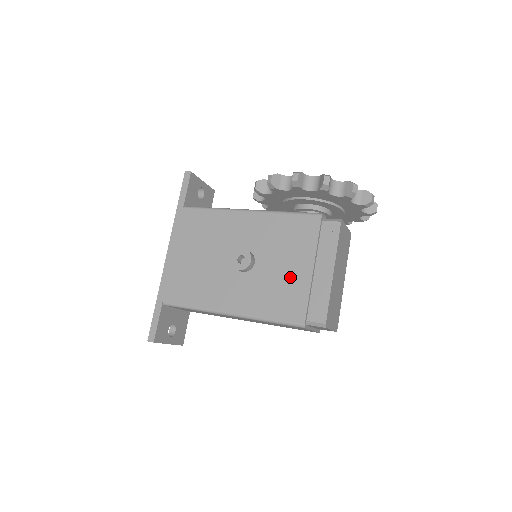
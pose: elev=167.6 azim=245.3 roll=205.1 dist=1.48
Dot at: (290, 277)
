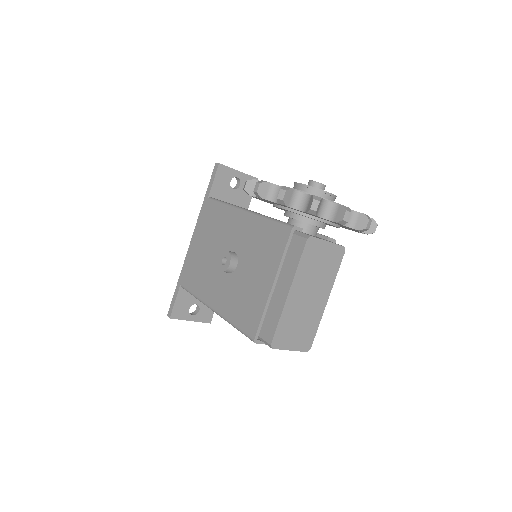
Dot at: (255, 288)
